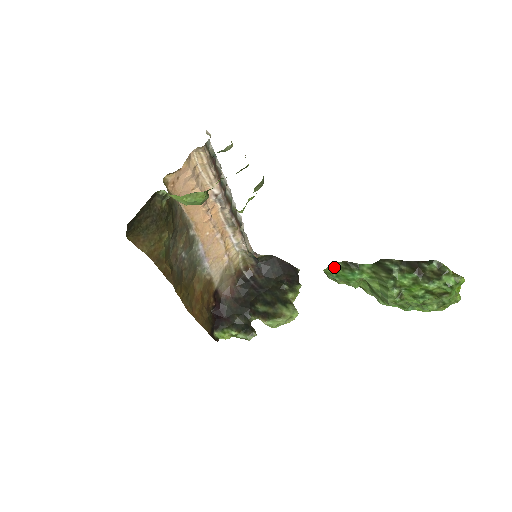
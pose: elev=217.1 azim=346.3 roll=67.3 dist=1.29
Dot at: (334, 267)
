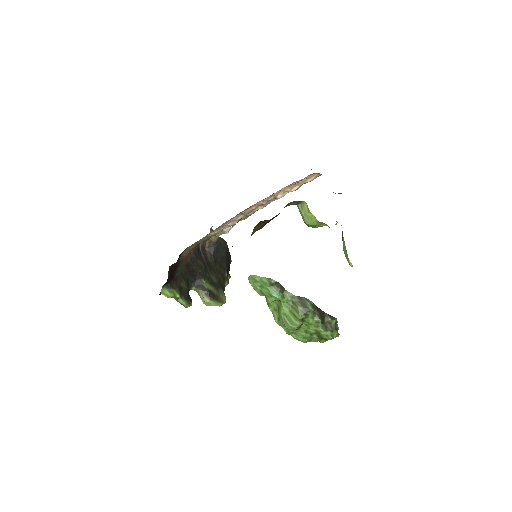
Dot at: (265, 280)
